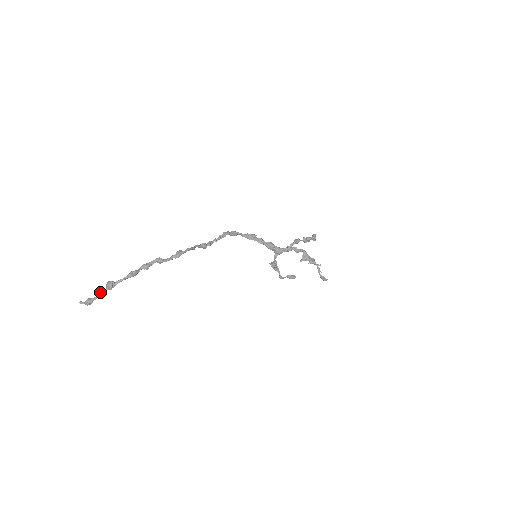
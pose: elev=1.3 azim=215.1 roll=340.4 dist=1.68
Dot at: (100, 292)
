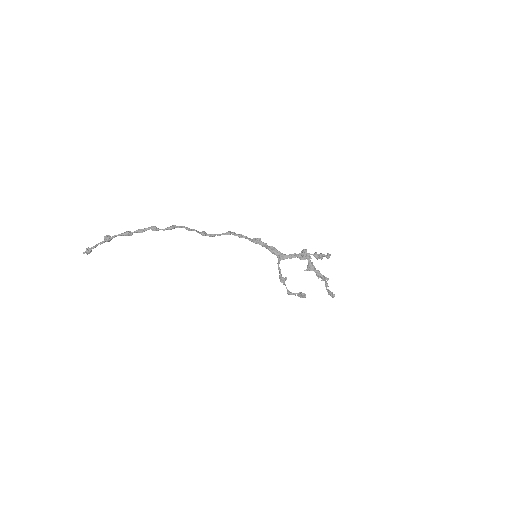
Dot at: (98, 244)
